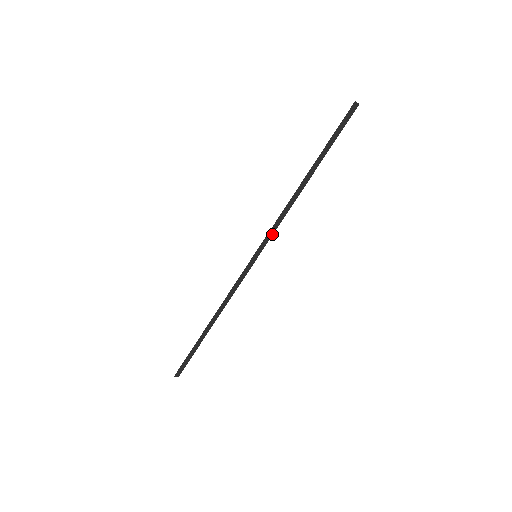
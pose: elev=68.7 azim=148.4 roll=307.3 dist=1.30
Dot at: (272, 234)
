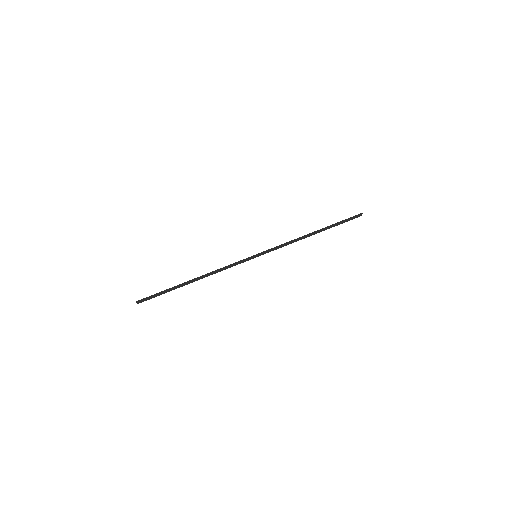
Dot at: occluded
